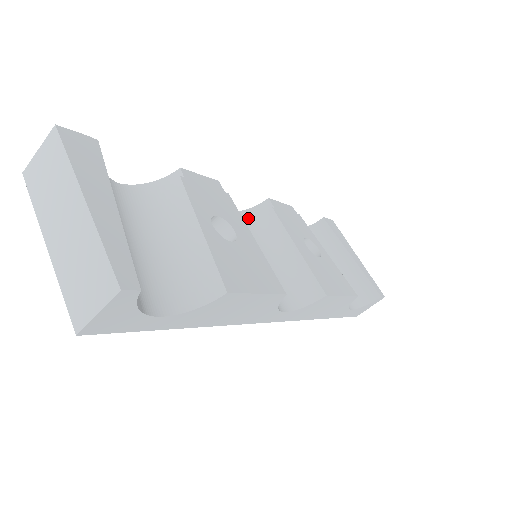
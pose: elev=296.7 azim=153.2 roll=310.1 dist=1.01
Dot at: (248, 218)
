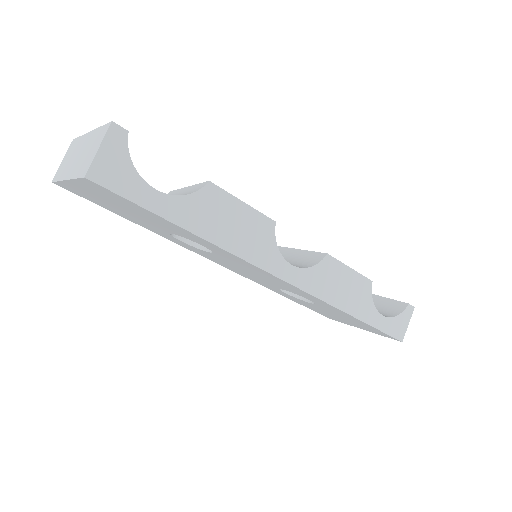
Dot at: occluded
